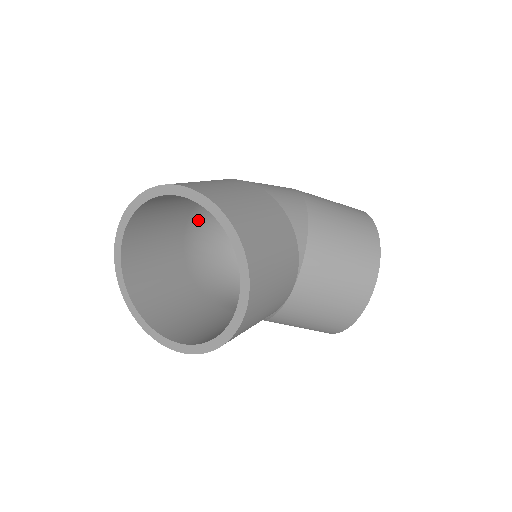
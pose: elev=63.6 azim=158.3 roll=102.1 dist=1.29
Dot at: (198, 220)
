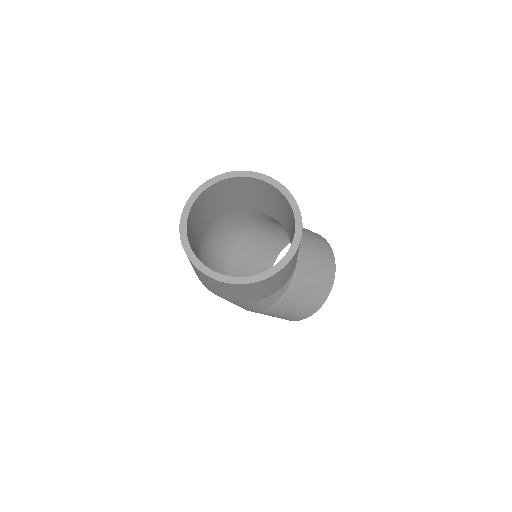
Dot at: (200, 254)
